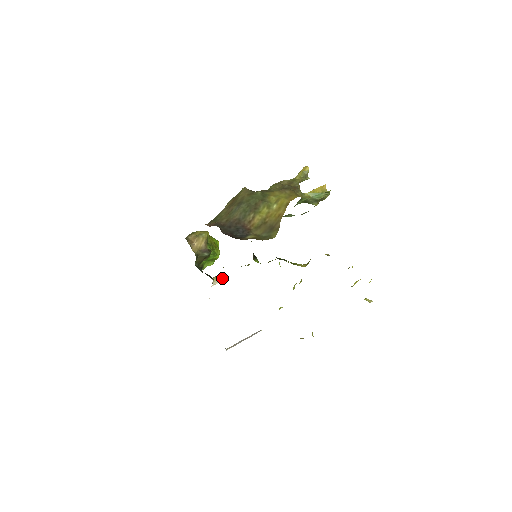
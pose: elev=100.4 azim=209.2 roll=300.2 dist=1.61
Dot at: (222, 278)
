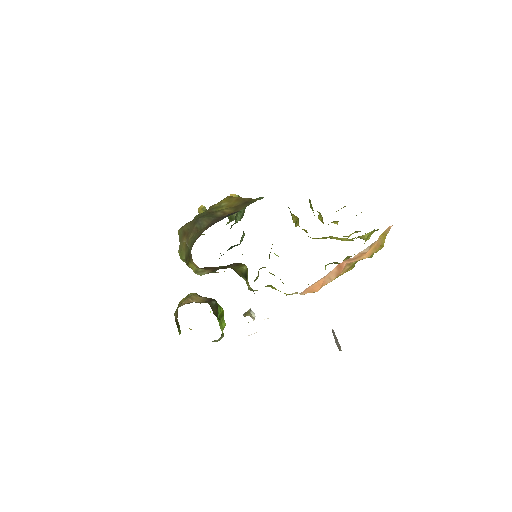
Dot at: (251, 312)
